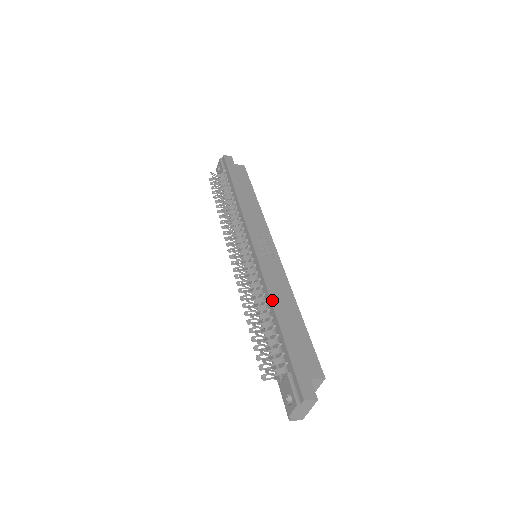
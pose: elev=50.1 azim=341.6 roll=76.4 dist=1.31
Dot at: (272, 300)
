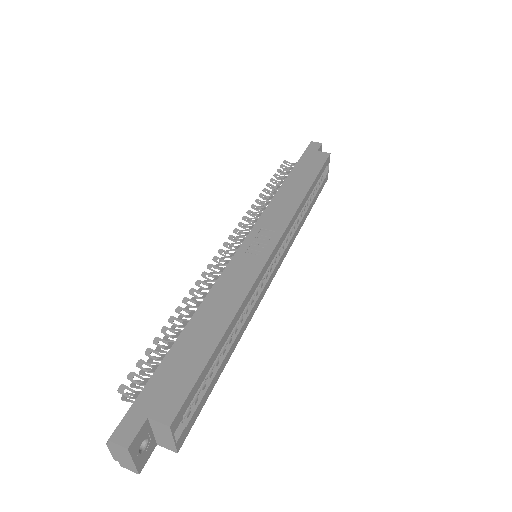
Dot at: (201, 306)
